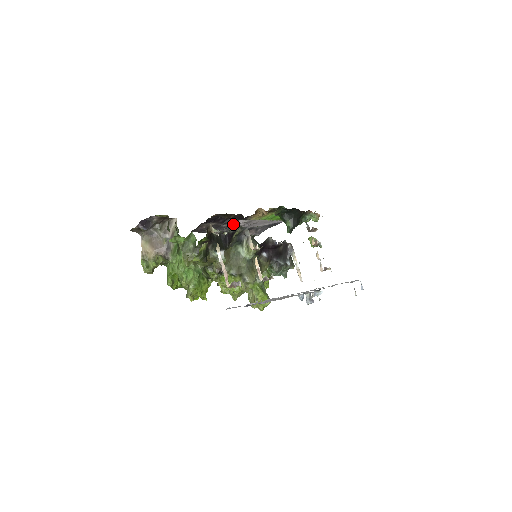
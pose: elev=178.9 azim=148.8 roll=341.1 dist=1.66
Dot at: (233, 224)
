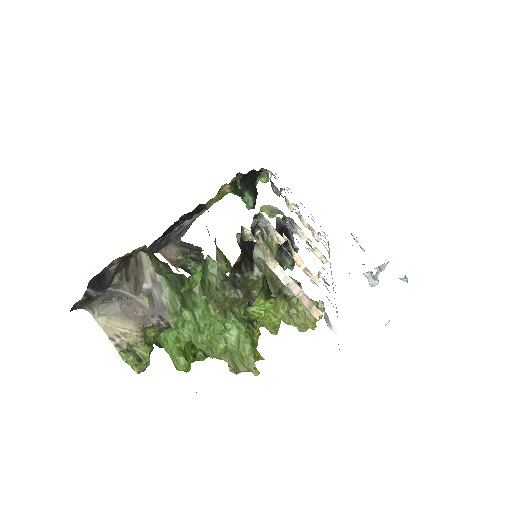
Dot at: (178, 228)
